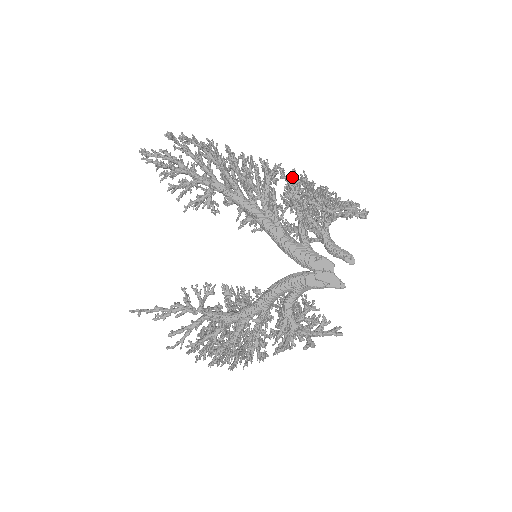
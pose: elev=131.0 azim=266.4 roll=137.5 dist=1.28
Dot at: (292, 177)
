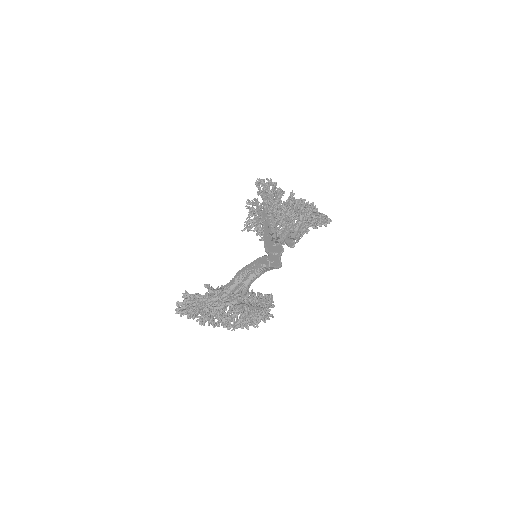
Dot at: occluded
